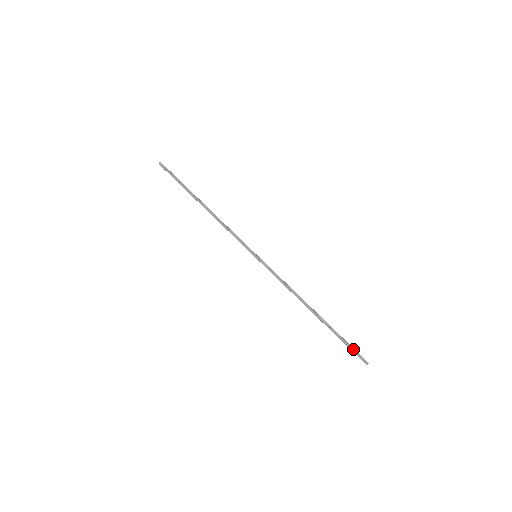
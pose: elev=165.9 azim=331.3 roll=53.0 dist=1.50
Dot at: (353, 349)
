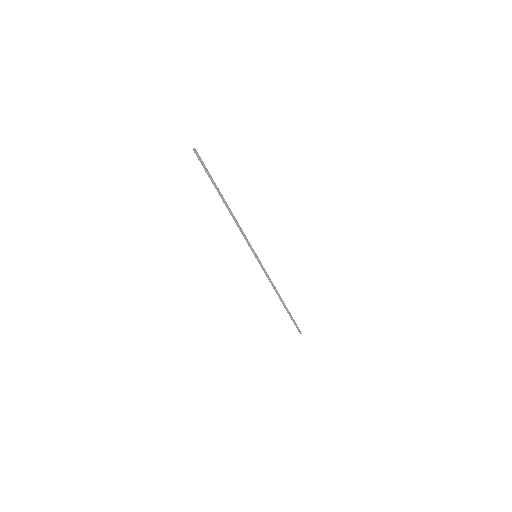
Dot at: occluded
